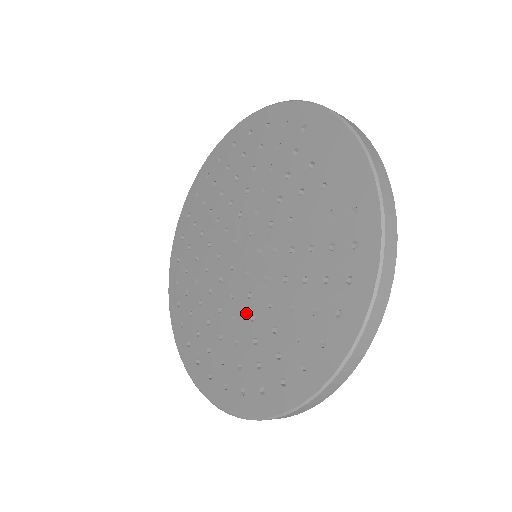
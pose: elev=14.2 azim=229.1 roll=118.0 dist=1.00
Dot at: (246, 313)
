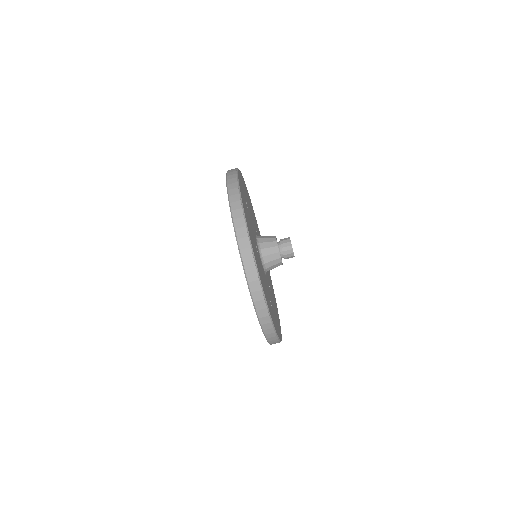
Dot at: occluded
